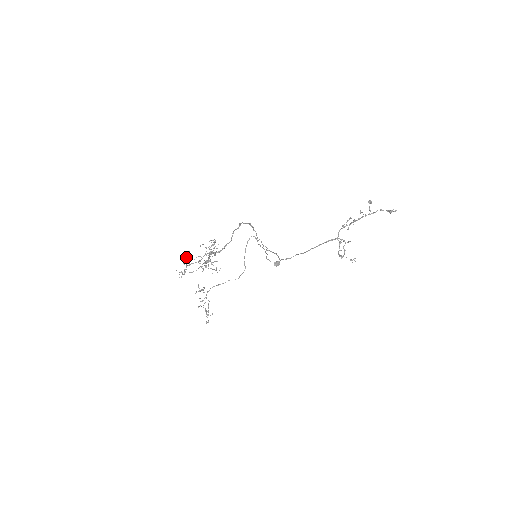
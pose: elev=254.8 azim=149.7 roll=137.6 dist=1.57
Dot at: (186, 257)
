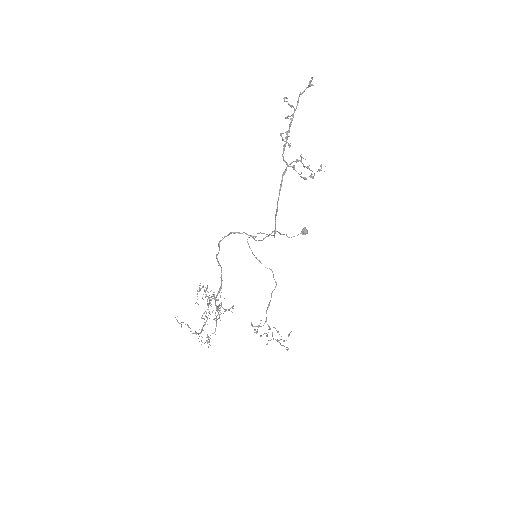
Dot at: occluded
